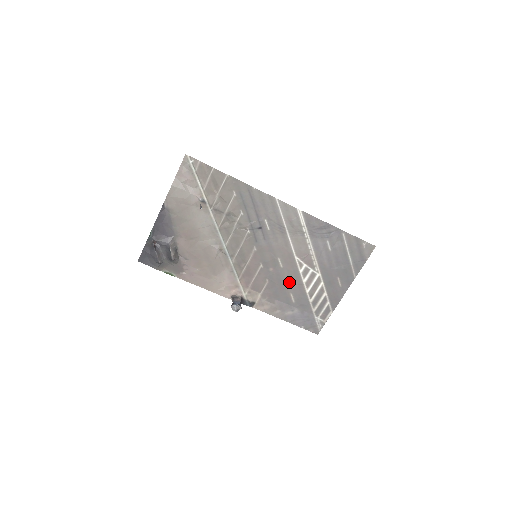
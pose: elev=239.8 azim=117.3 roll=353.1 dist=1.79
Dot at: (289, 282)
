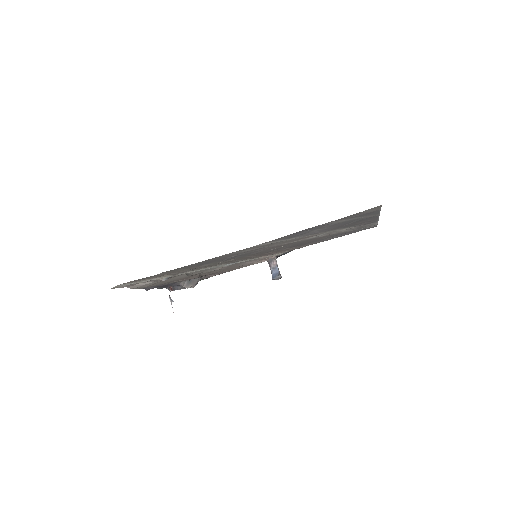
Dot at: (308, 241)
